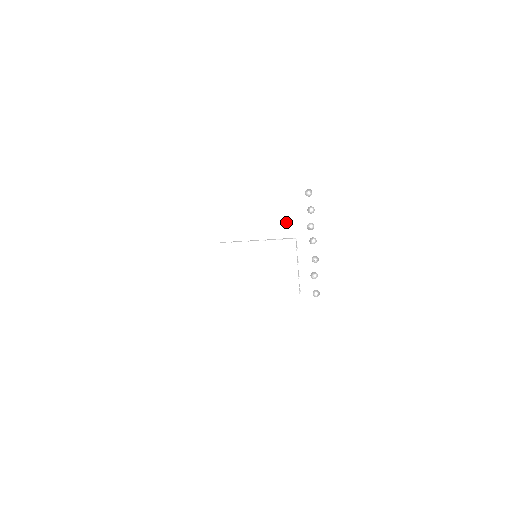
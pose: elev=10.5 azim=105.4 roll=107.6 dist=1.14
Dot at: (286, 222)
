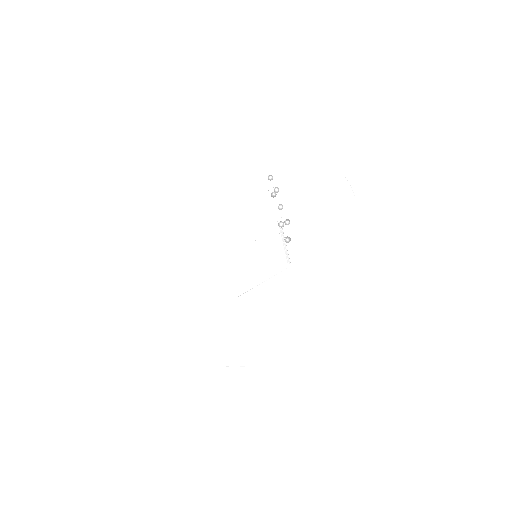
Dot at: (274, 223)
